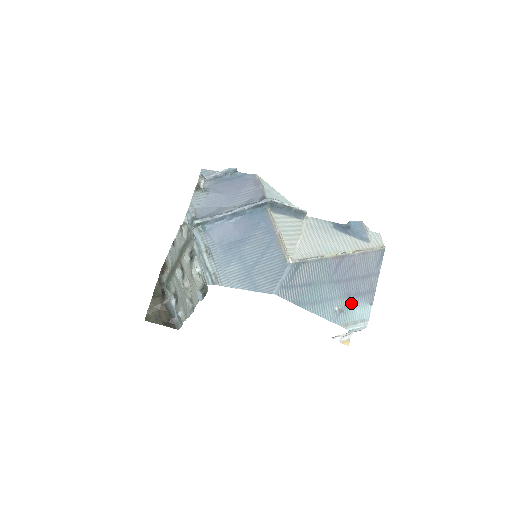
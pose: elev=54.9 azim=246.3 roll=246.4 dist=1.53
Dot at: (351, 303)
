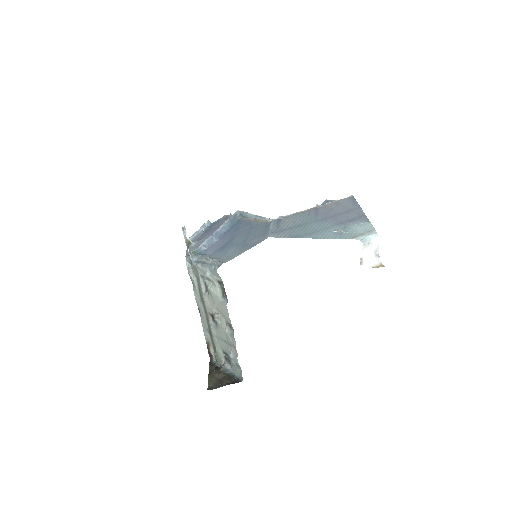
Dot at: (348, 226)
